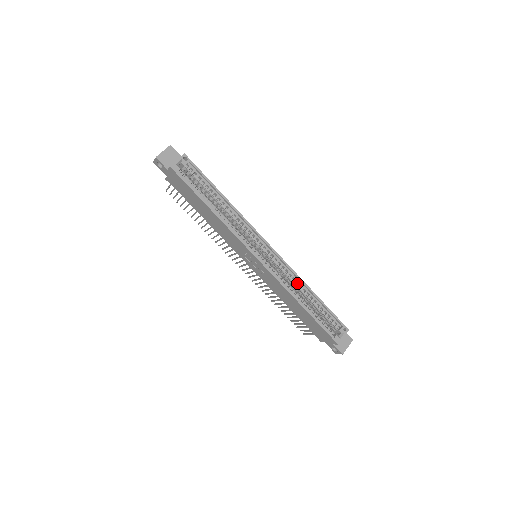
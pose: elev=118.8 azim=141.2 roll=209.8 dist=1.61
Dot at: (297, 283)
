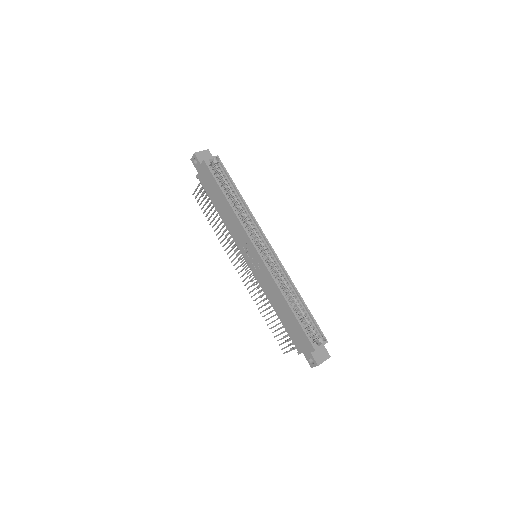
Dot at: (288, 285)
